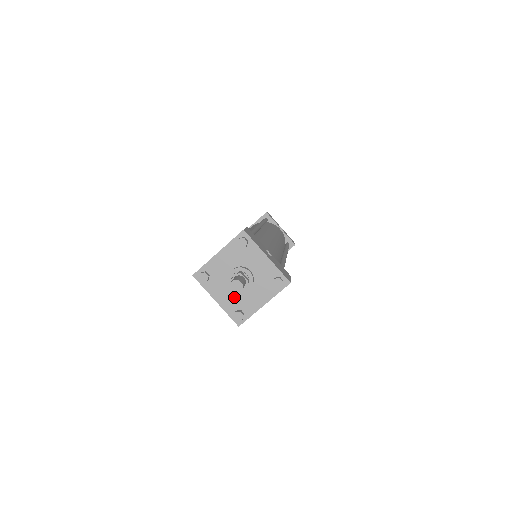
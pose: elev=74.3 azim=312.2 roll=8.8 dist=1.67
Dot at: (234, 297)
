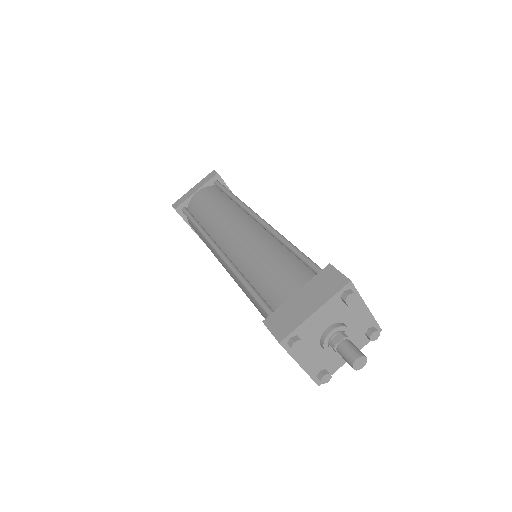
Dot at: (322, 357)
